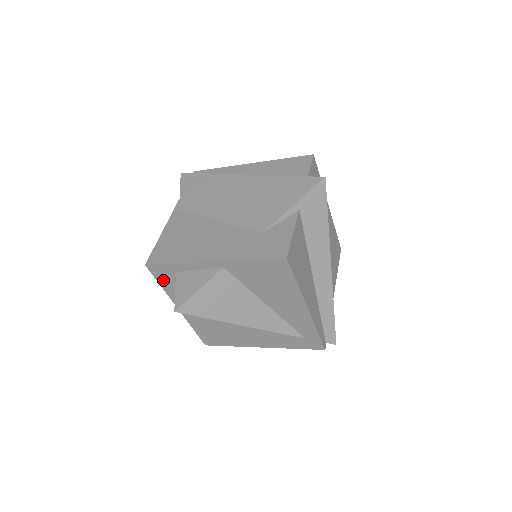
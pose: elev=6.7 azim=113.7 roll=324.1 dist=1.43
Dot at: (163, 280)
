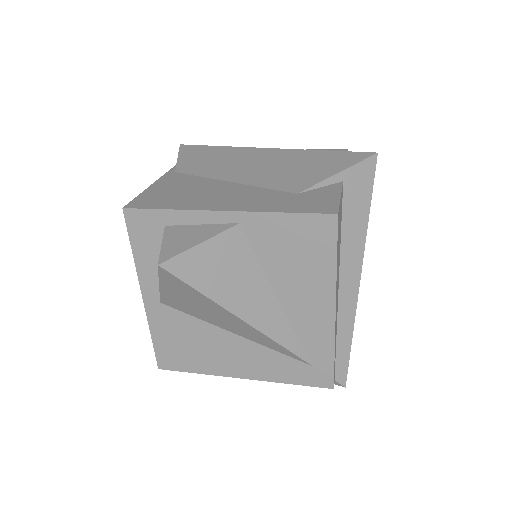
Dot at: (139, 239)
